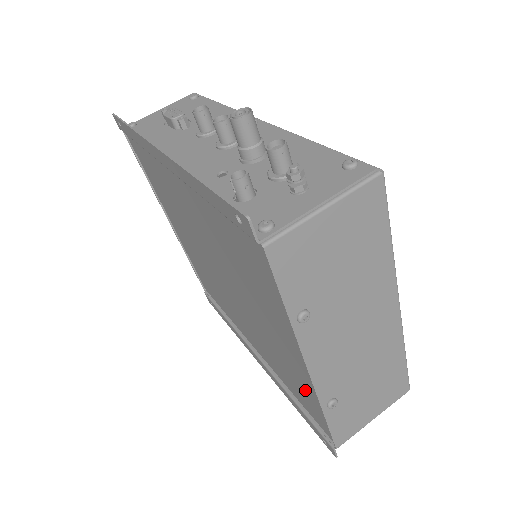
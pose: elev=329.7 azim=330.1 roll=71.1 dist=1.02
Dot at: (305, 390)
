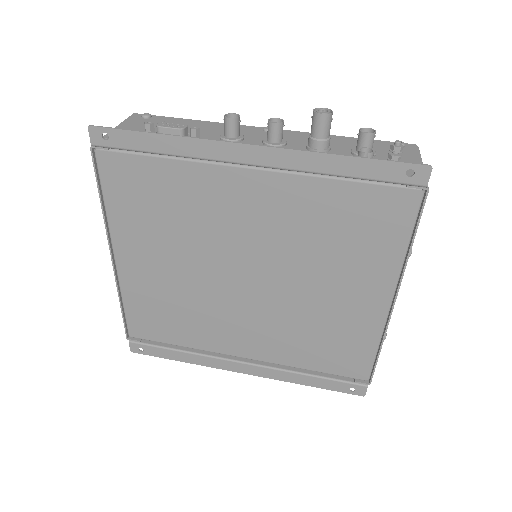
Dot at: (355, 340)
